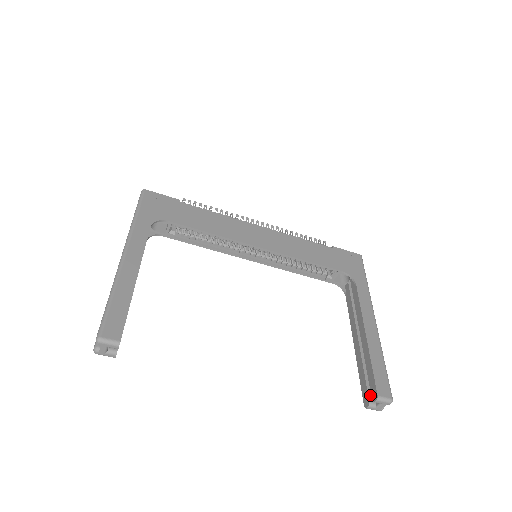
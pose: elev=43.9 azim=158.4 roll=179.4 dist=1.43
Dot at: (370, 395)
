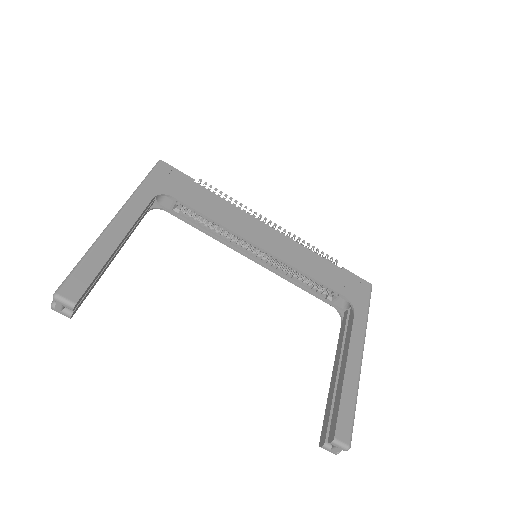
Dot at: (328, 434)
